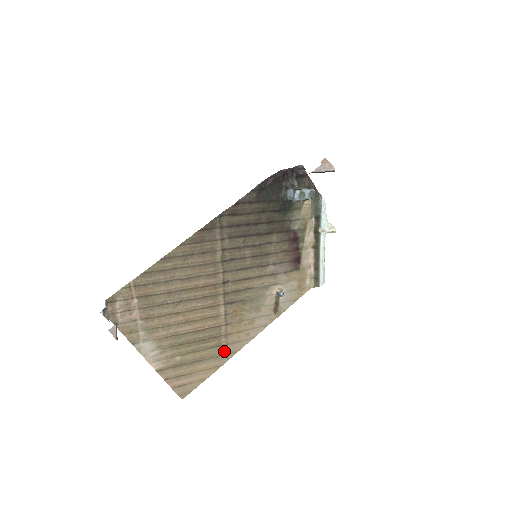
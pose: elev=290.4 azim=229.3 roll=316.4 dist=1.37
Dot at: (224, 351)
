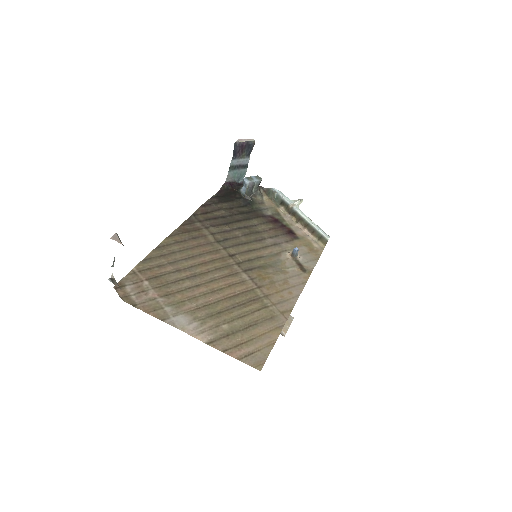
Dot at: (275, 312)
